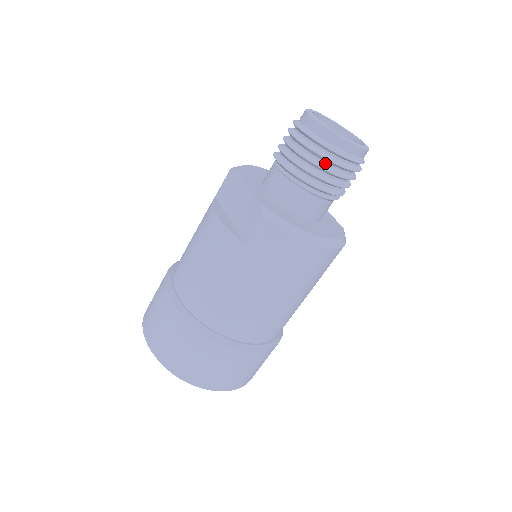
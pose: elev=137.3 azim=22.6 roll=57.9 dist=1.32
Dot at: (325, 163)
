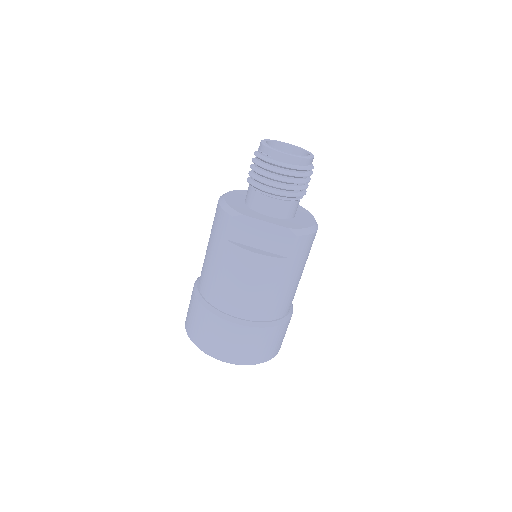
Dot at: (304, 178)
